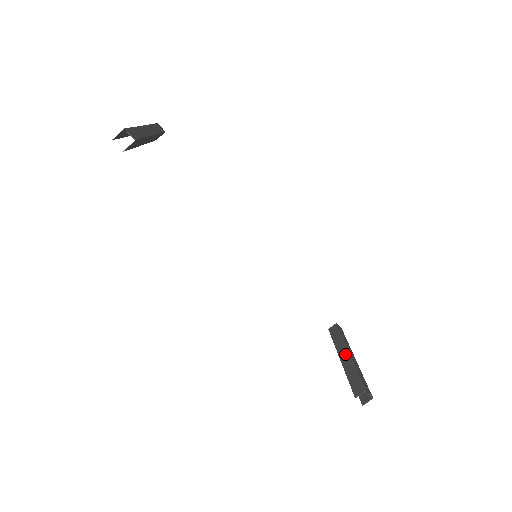
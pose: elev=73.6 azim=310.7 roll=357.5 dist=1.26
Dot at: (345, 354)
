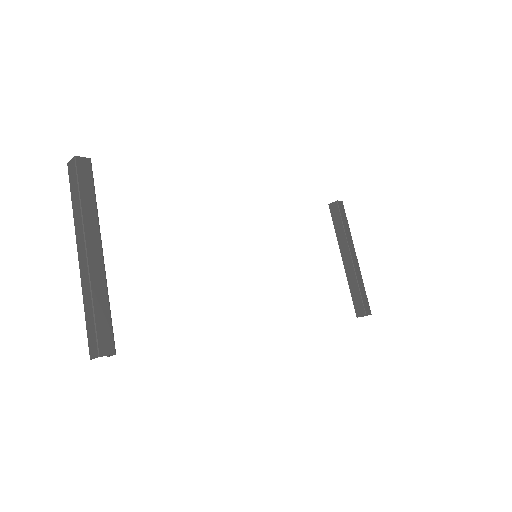
Dot at: (347, 257)
